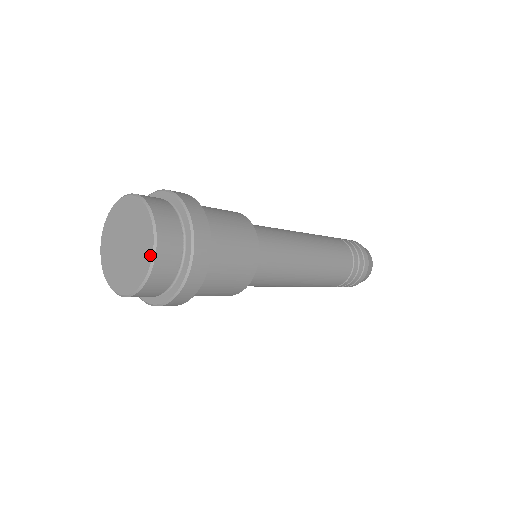
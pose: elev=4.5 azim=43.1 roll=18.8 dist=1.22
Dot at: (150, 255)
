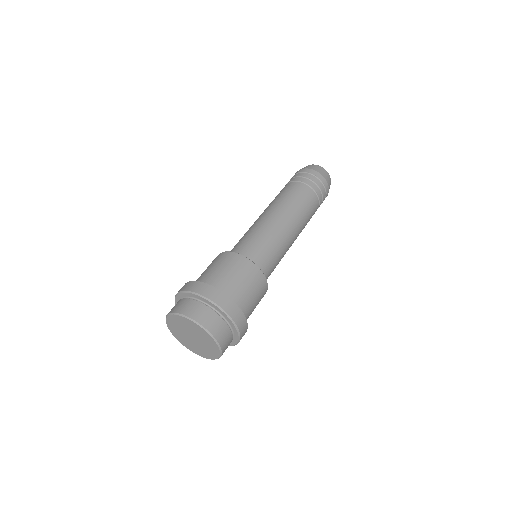
Dot at: (203, 357)
